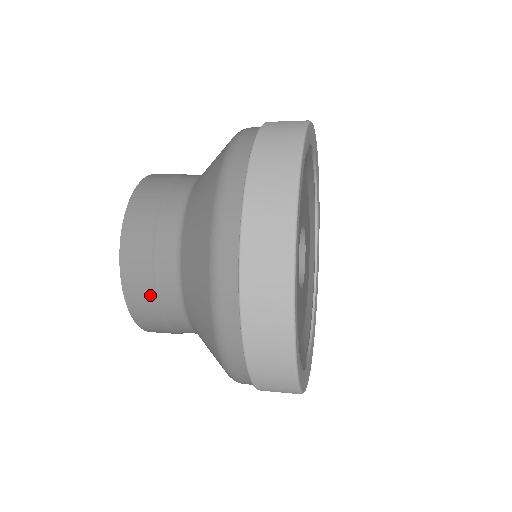
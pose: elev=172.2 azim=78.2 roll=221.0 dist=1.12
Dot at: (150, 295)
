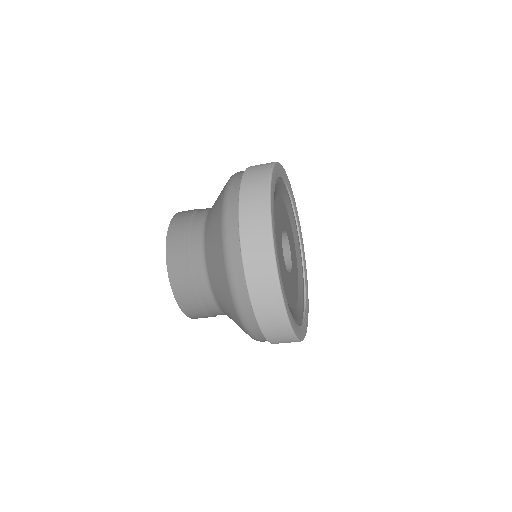
Dot at: (185, 228)
